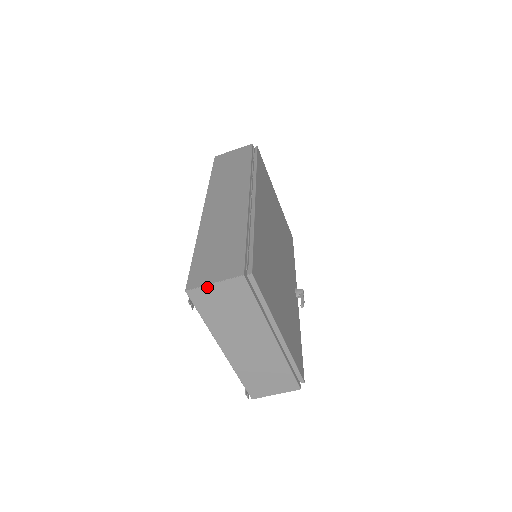
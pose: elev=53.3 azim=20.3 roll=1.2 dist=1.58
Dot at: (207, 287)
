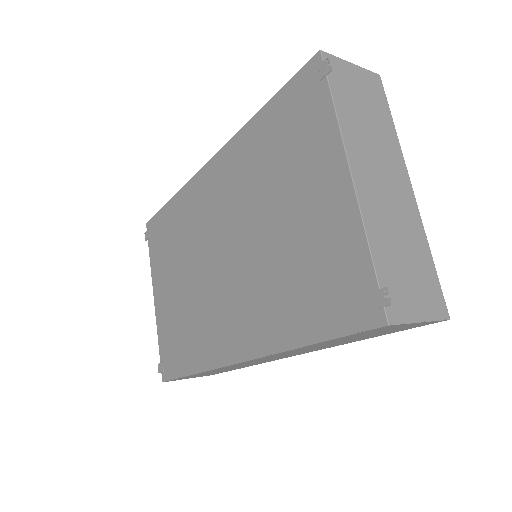
Dot at: (344, 62)
